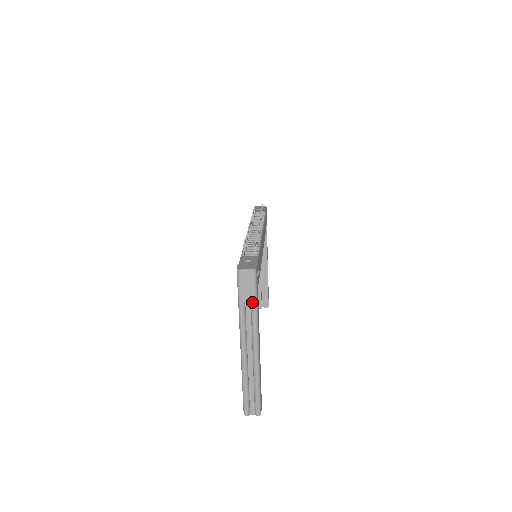
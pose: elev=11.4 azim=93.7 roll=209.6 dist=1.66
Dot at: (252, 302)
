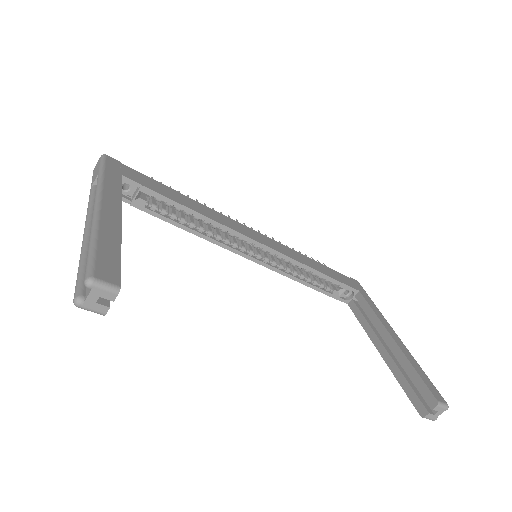
Dot at: occluded
